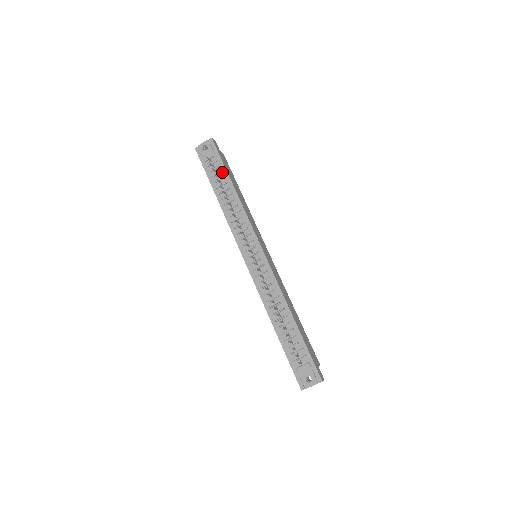
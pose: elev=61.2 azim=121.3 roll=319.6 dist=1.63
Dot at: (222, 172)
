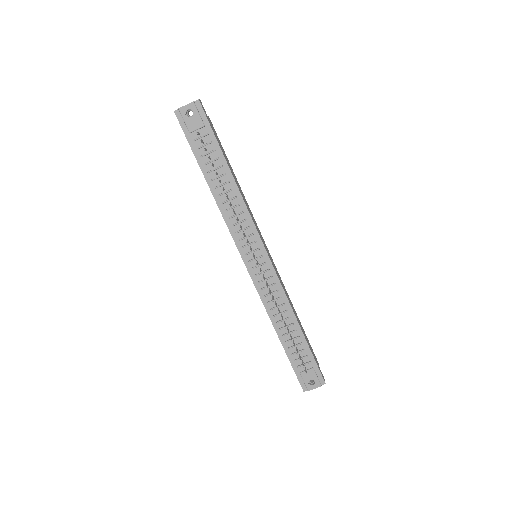
Dot at: (215, 151)
